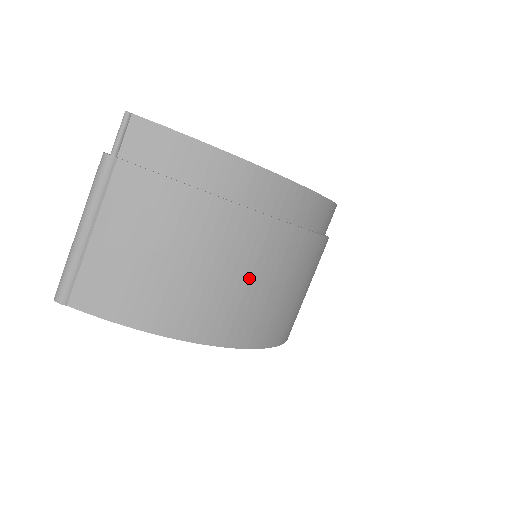
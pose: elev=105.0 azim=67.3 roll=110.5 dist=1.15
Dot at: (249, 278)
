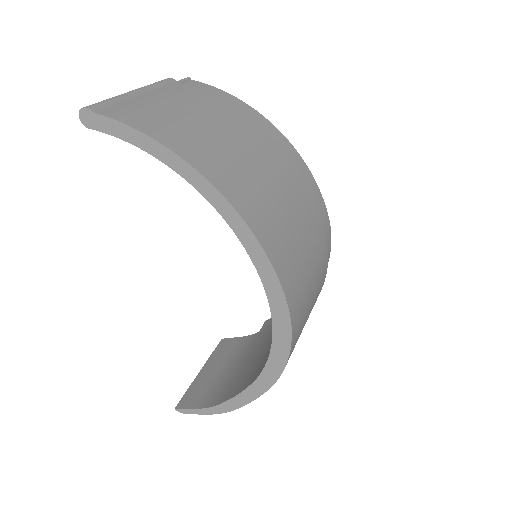
Dot at: (268, 179)
